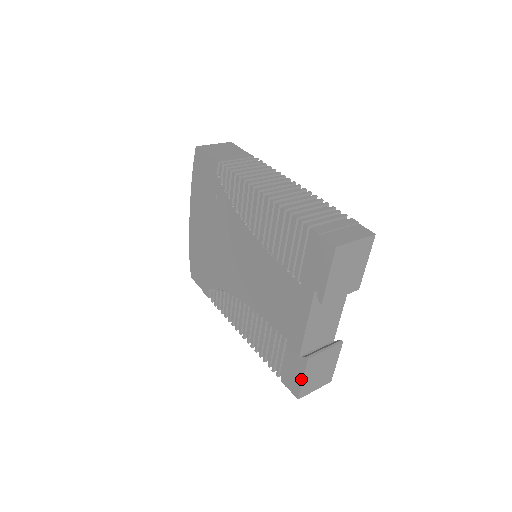
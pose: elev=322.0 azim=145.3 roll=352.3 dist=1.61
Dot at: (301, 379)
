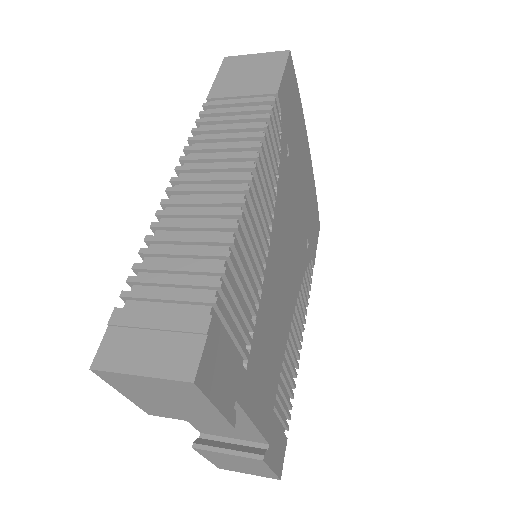
Dot at: occluded
